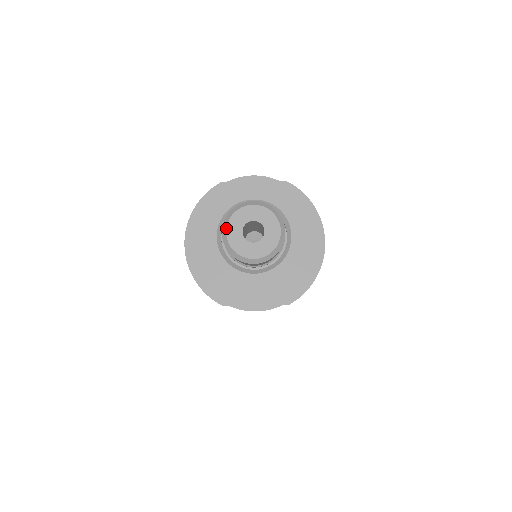
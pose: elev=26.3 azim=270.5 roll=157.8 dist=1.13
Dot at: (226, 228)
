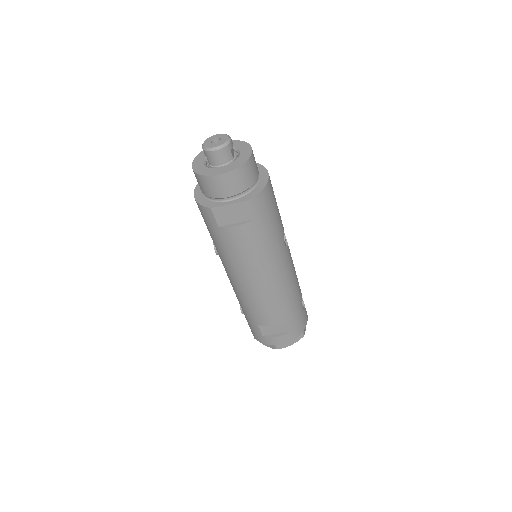
Dot at: (203, 143)
